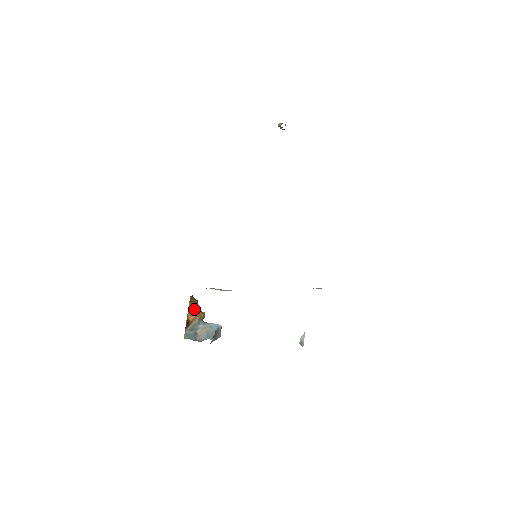
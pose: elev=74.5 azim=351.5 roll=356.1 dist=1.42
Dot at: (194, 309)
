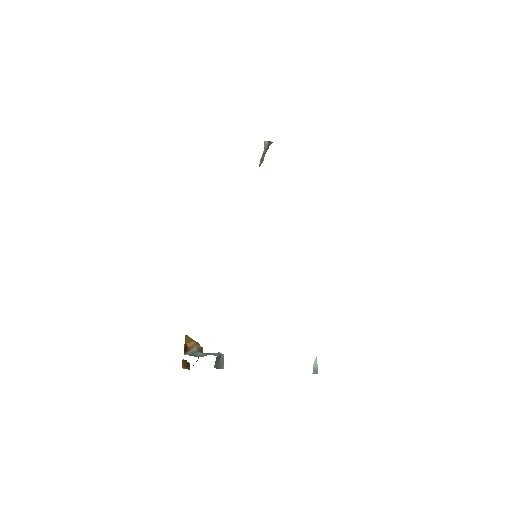
Dot at: (191, 339)
